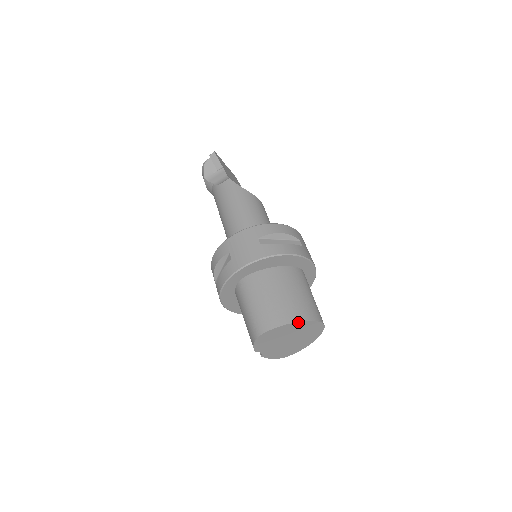
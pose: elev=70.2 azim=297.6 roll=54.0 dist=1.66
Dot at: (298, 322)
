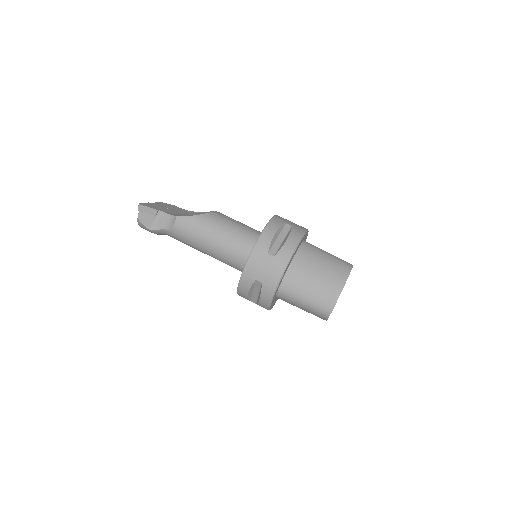
Dot at: (345, 283)
